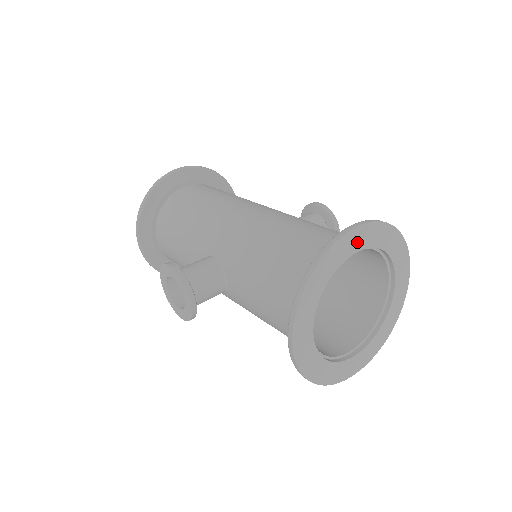
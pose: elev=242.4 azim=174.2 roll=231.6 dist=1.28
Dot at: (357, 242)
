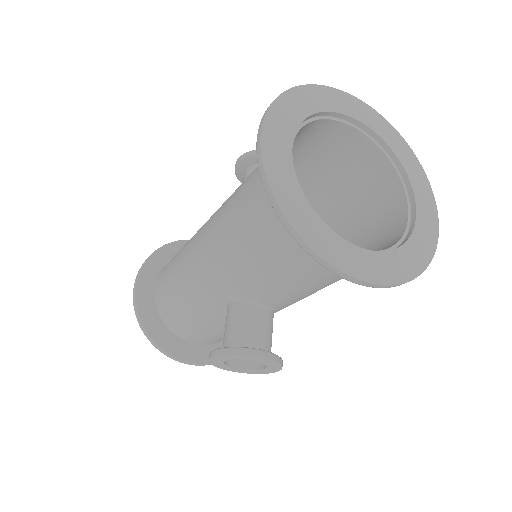
Dot at: (280, 142)
